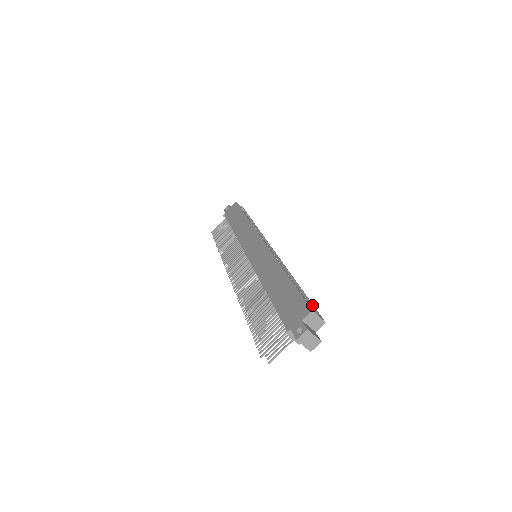
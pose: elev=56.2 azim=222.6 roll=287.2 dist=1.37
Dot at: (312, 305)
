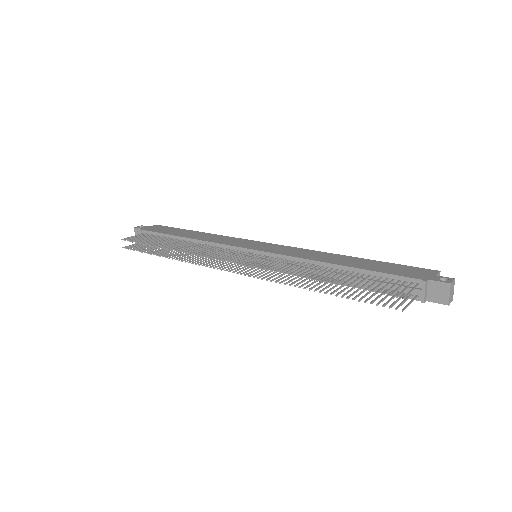
Dot at: occluded
